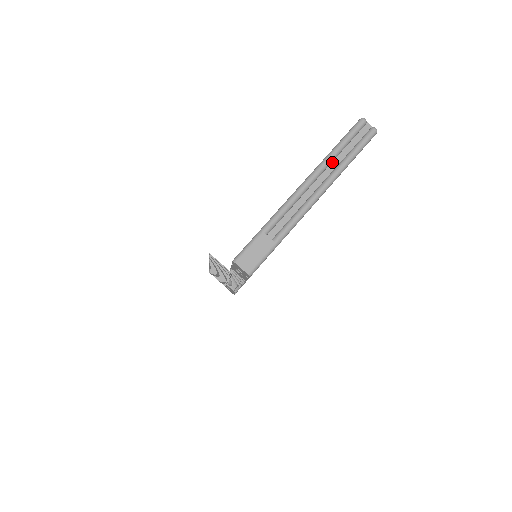
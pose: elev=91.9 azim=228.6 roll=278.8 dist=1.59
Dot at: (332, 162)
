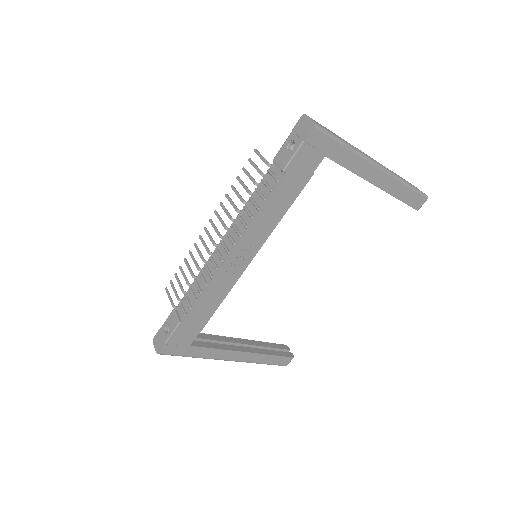
Dot at: occluded
